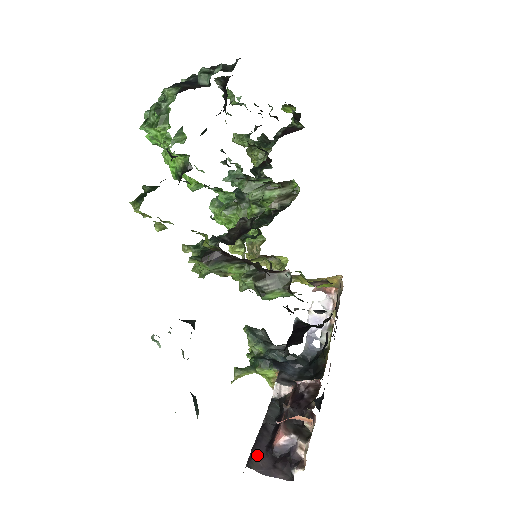
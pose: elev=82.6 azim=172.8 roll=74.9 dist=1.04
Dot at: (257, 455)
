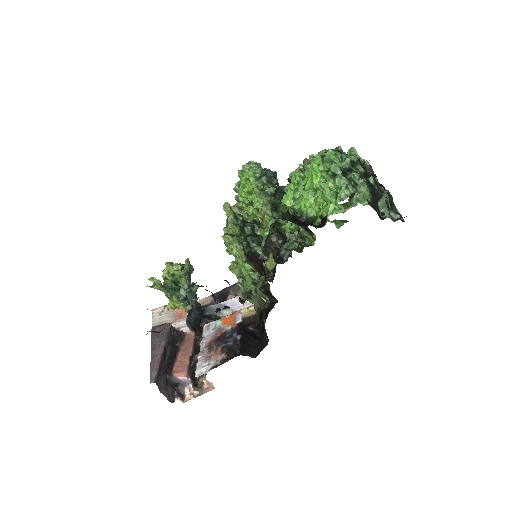
Dot at: (161, 375)
